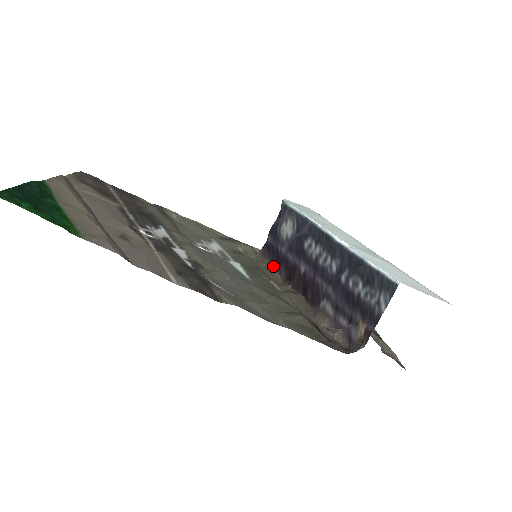
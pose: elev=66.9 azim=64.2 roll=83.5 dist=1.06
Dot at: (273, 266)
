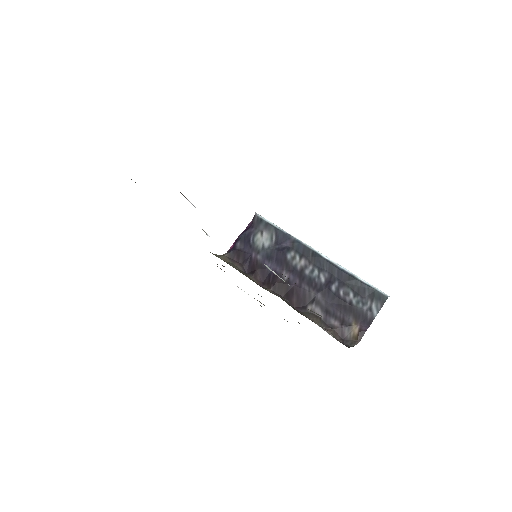
Dot at: (245, 270)
